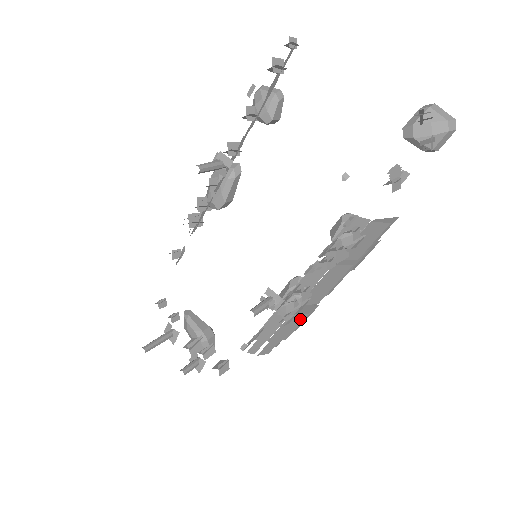
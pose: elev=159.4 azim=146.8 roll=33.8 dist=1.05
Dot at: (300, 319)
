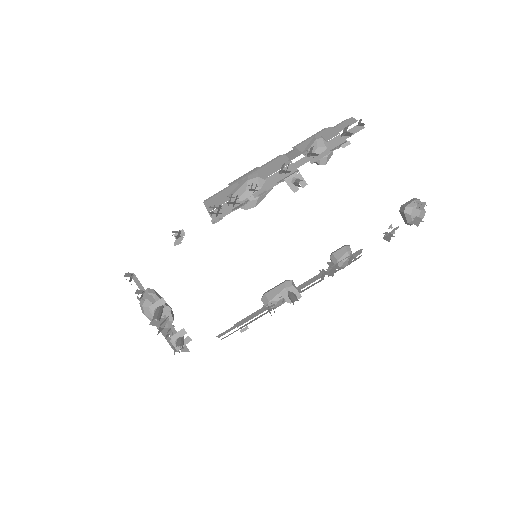
Dot at: (266, 313)
